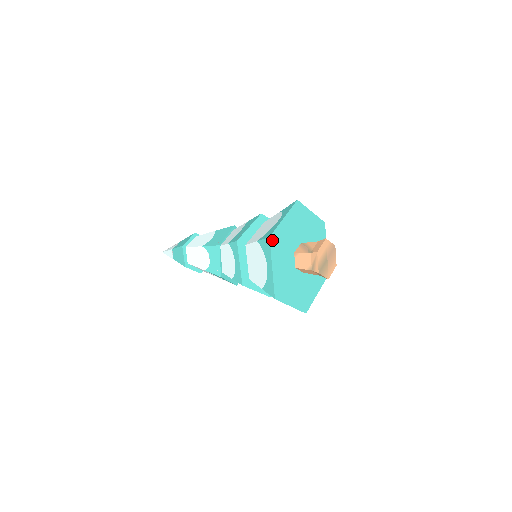
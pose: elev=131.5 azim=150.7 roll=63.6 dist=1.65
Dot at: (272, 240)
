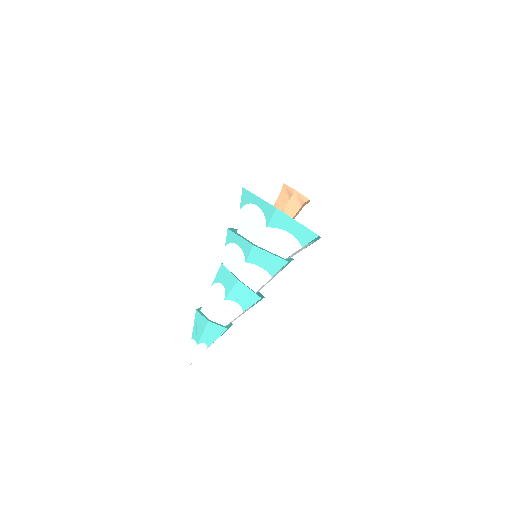
Dot at: (246, 190)
